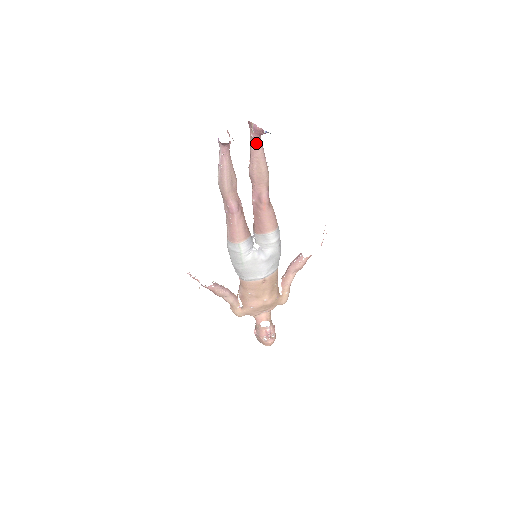
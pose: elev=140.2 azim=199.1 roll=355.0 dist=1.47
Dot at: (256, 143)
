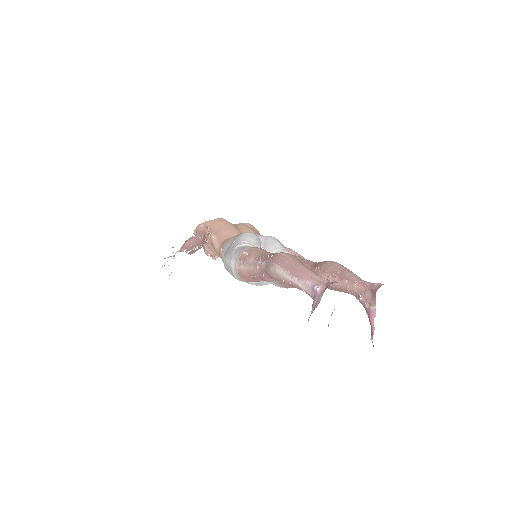
Dot at: (357, 298)
